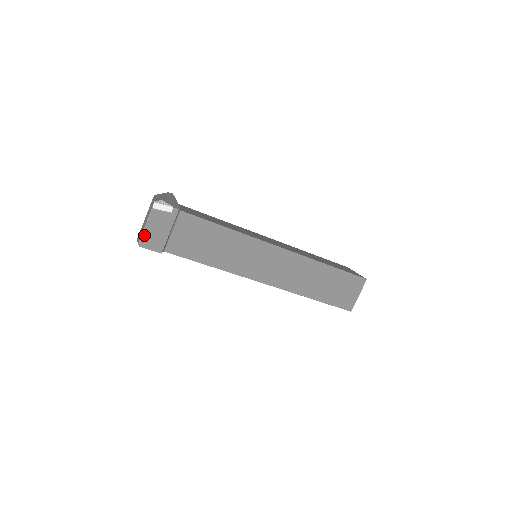
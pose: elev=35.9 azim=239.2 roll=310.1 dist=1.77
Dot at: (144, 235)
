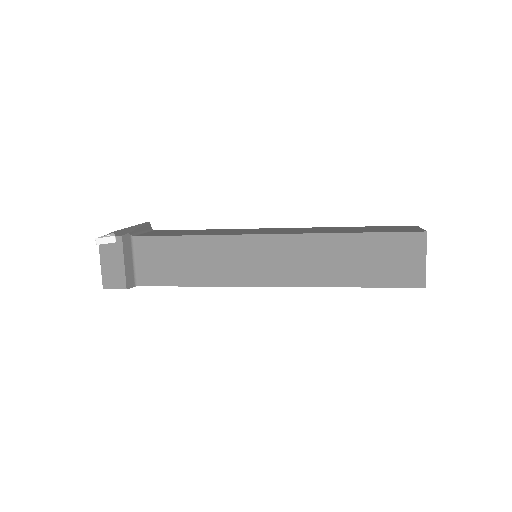
Dot at: (102, 276)
